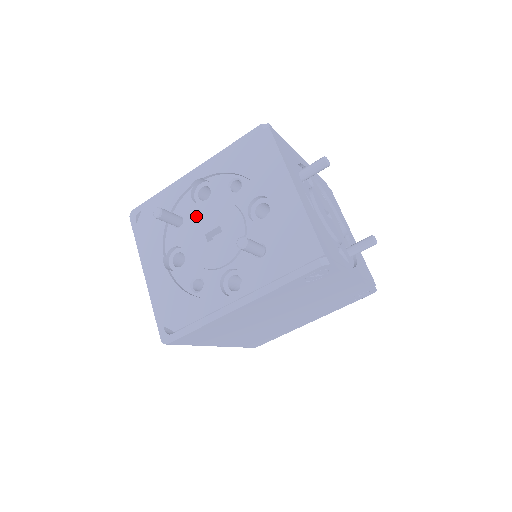
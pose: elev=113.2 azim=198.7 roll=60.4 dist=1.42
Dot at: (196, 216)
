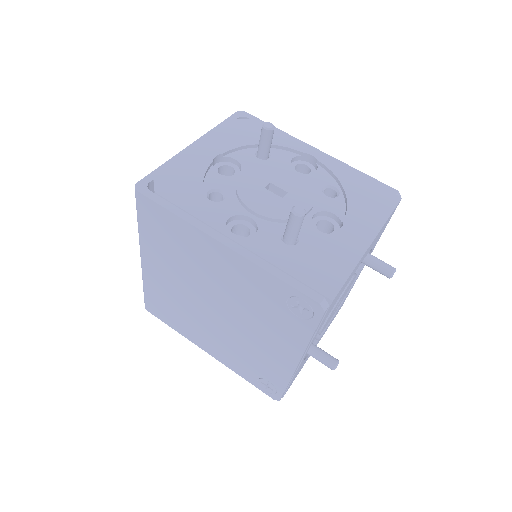
Dot at: (281, 168)
